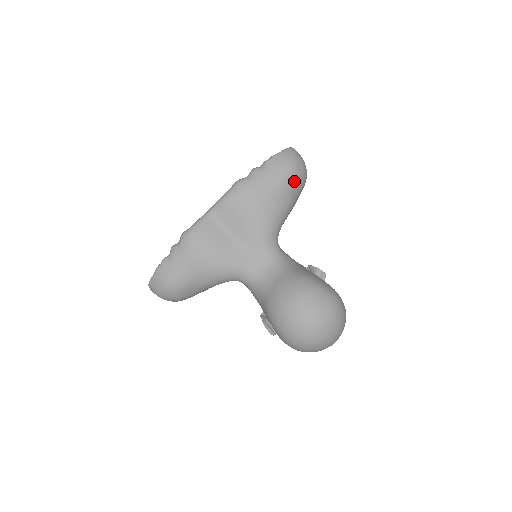
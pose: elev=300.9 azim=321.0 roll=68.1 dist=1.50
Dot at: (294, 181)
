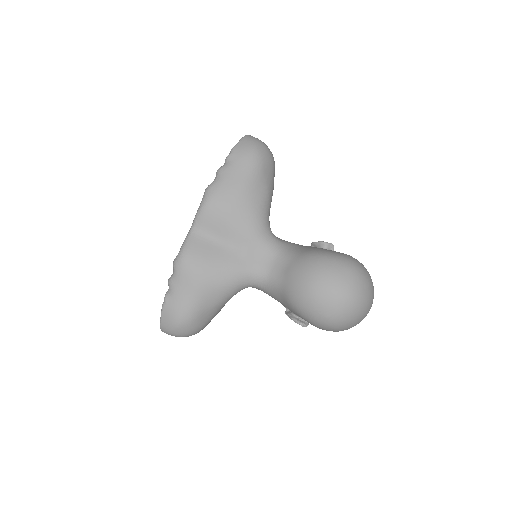
Dot at: (263, 165)
